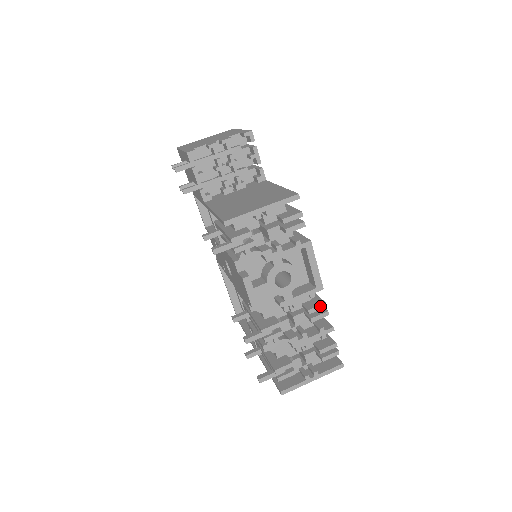
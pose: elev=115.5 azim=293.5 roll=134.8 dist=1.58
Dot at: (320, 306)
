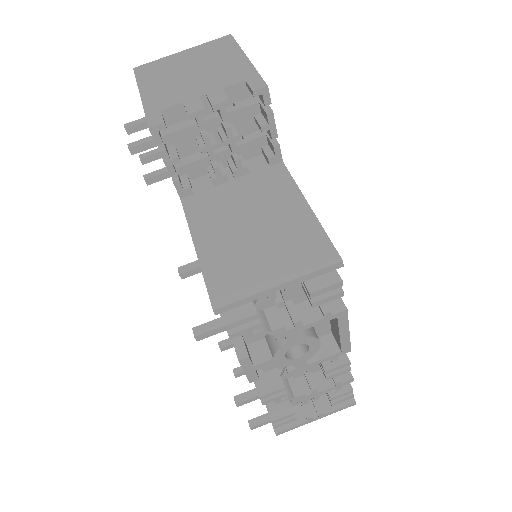
Dot at: (342, 365)
